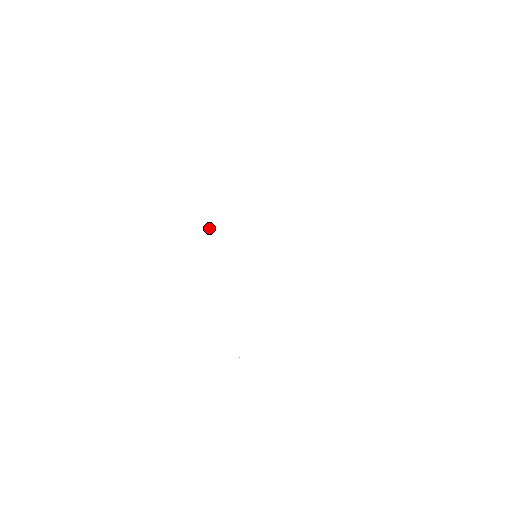
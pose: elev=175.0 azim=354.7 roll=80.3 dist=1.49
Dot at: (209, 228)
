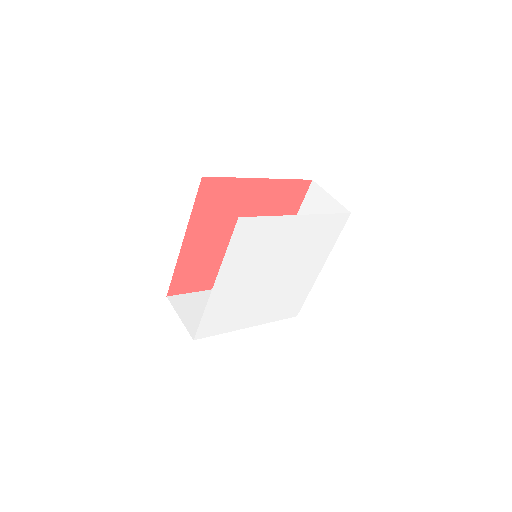
Dot at: (274, 241)
